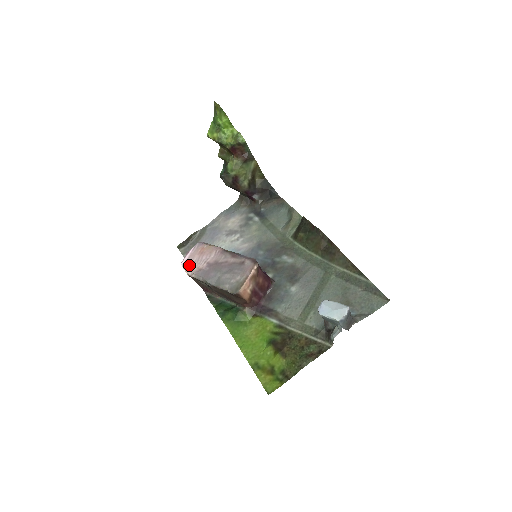
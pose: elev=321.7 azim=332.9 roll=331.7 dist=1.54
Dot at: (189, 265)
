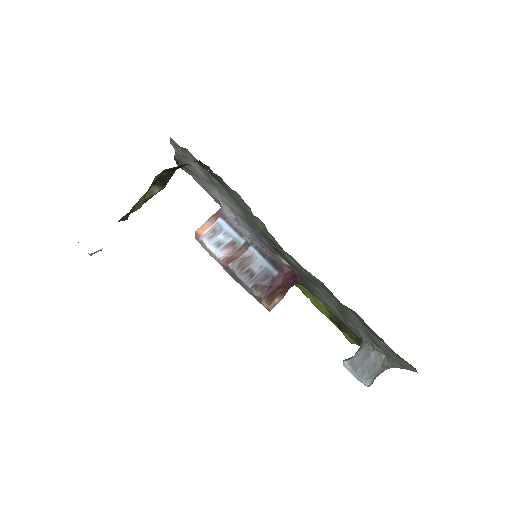
Dot at: occluded
